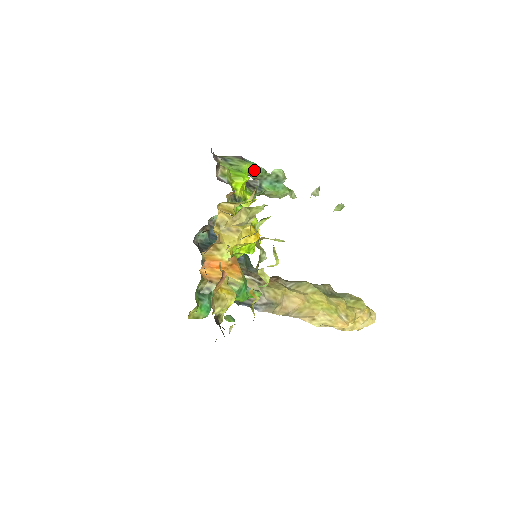
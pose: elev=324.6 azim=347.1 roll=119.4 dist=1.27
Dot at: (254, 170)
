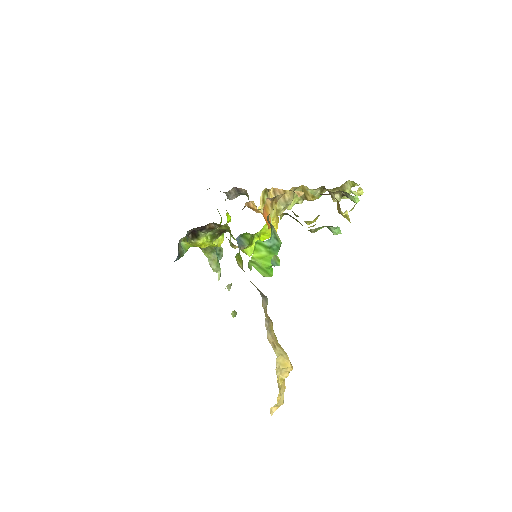
Dot at: occluded
